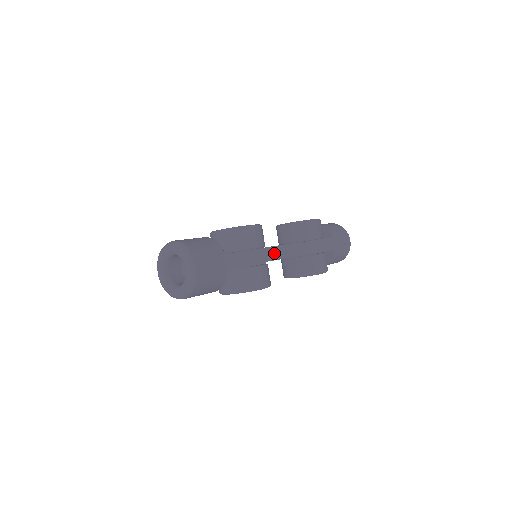
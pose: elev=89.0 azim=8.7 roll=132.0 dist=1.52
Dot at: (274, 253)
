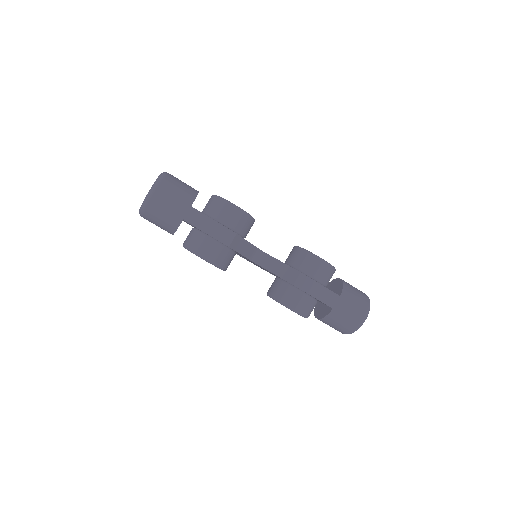
Dot at: (267, 261)
